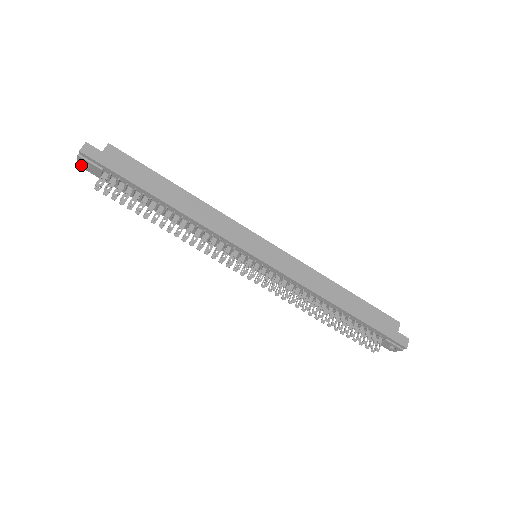
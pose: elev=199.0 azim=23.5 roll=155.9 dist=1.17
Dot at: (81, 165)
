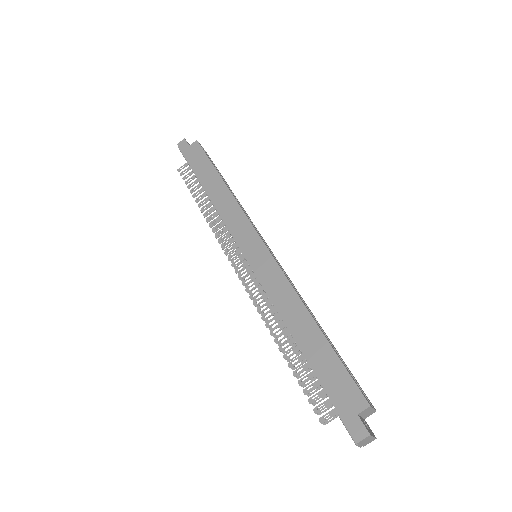
Dot at: occluded
